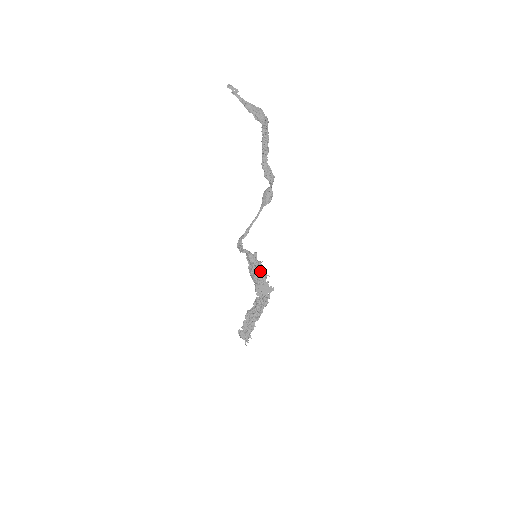
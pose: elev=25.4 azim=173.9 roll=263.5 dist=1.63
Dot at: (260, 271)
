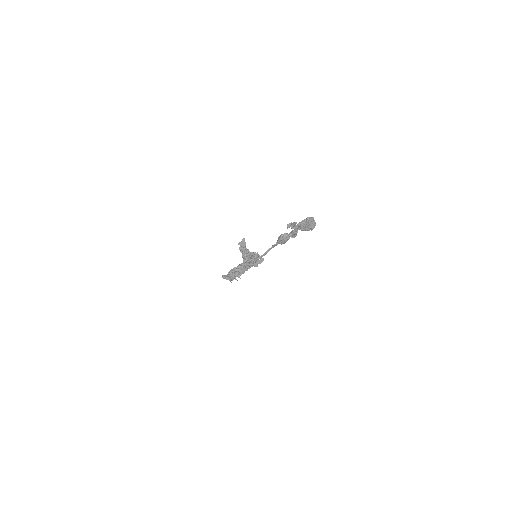
Dot at: occluded
